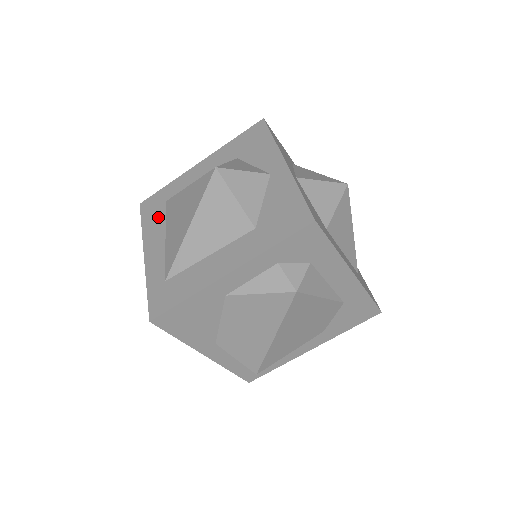
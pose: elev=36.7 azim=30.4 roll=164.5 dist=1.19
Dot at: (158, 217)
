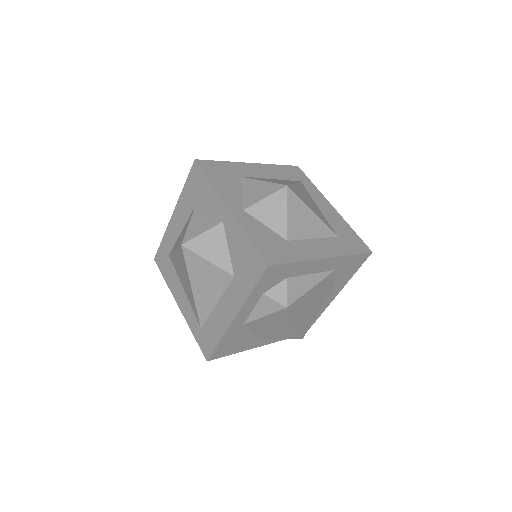
Dot at: (171, 271)
